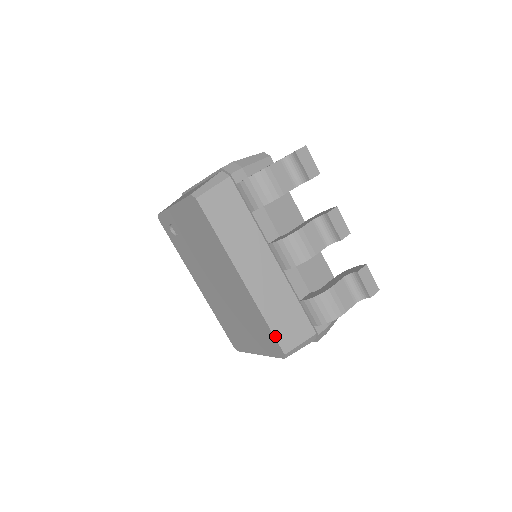
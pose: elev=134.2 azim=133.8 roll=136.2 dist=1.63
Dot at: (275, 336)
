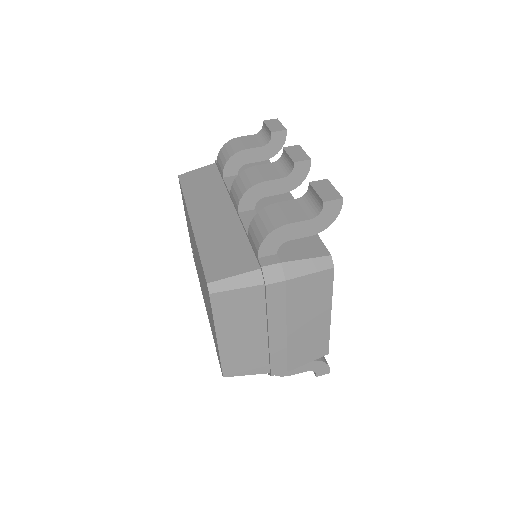
Dot at: (203, 265)
